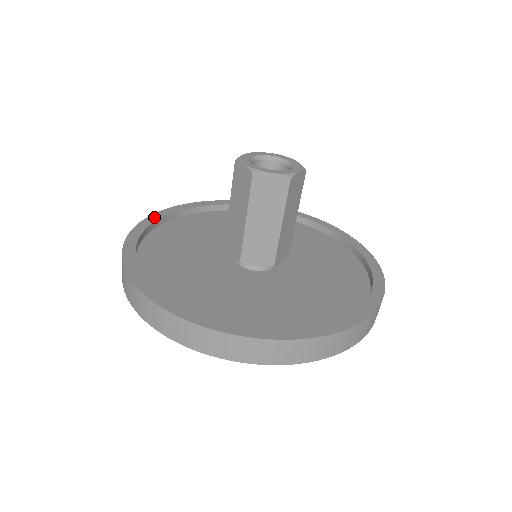
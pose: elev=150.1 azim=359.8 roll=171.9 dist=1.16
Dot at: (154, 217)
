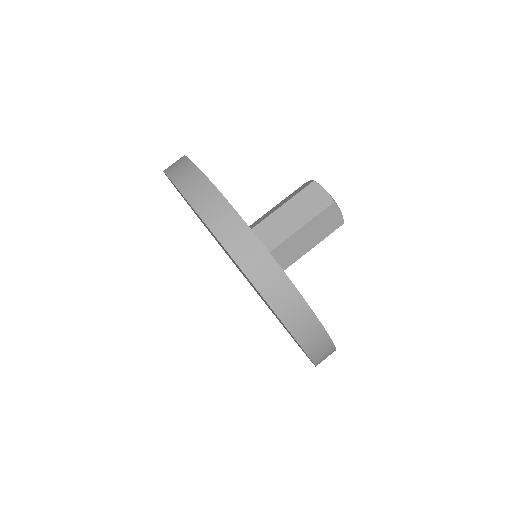
Dot at: occluded
